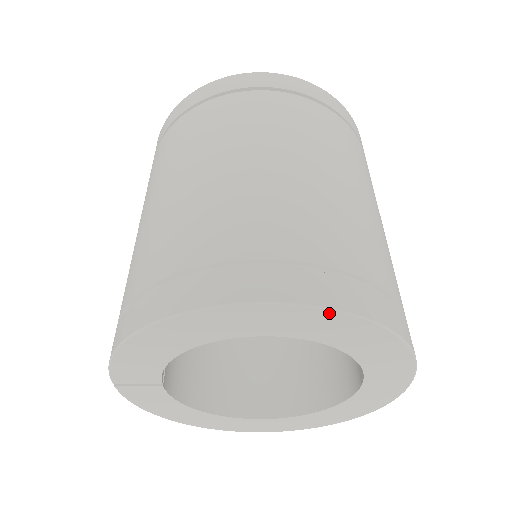
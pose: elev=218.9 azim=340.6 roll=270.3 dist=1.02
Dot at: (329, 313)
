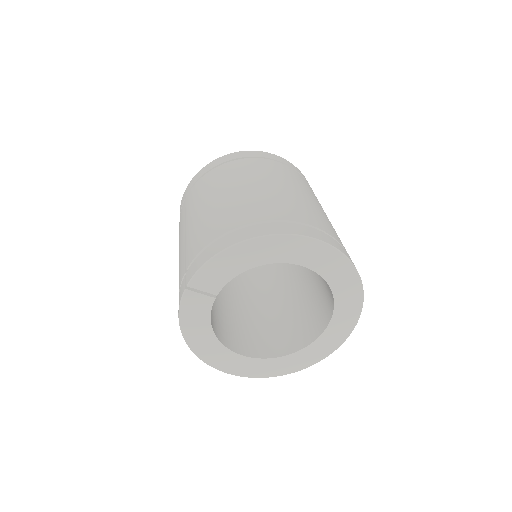
Dot at: (343, 258)
